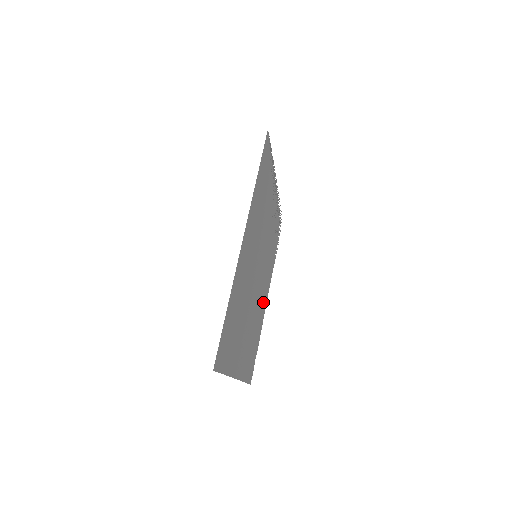
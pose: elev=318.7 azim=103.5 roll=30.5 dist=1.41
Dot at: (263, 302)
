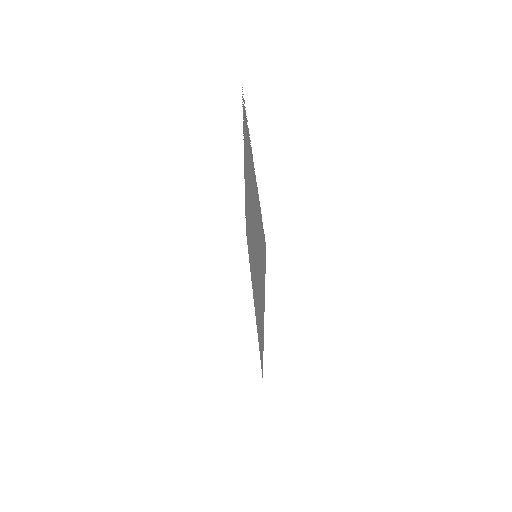
Dot at: (246, 194)
